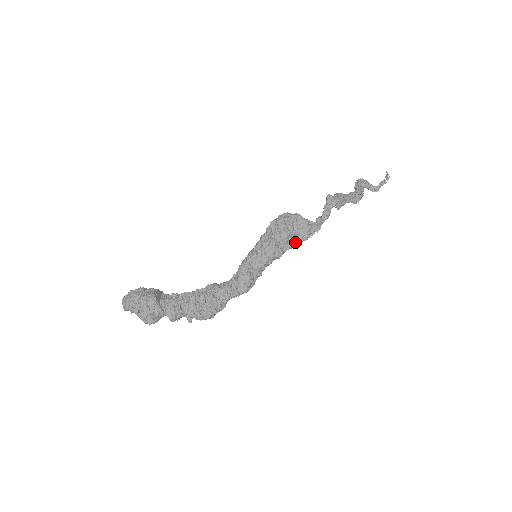
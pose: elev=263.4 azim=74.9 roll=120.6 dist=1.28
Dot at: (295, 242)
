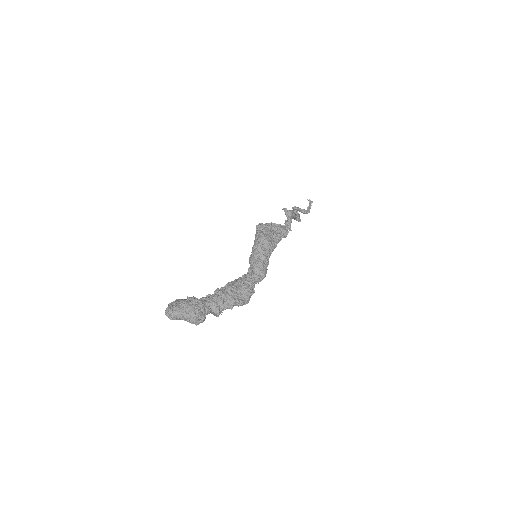
Dot at: (280, 237)
